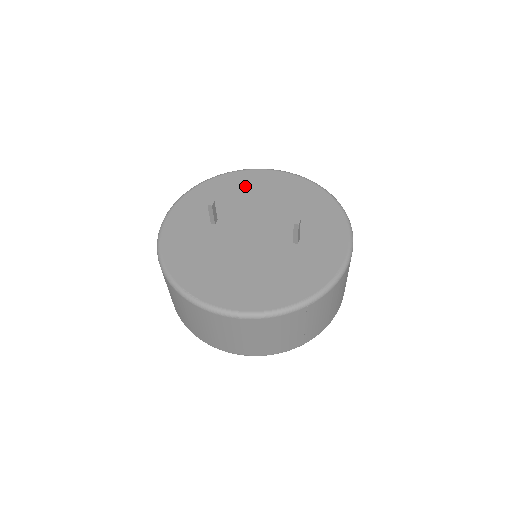
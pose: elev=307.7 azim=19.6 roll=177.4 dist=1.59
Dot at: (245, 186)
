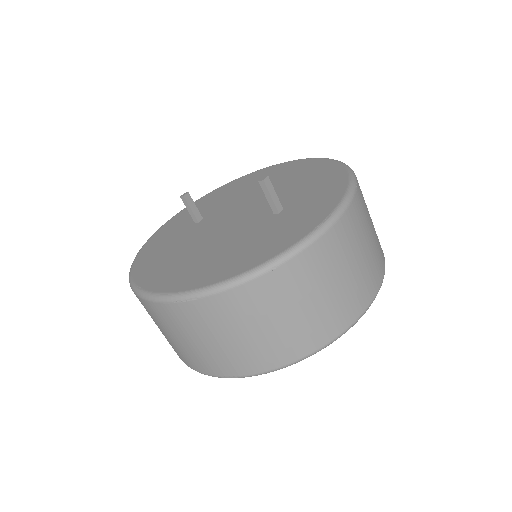
Dot at: (245, 184)
